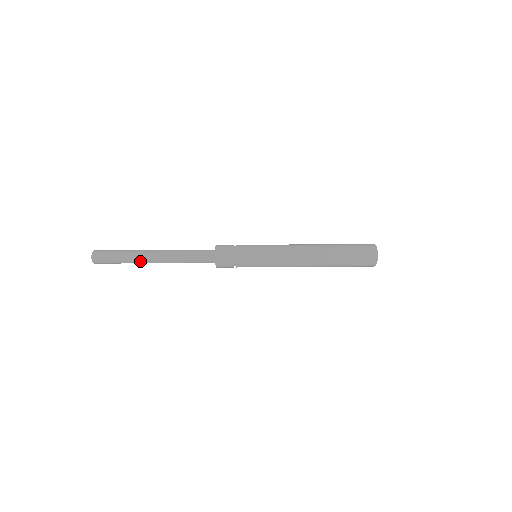
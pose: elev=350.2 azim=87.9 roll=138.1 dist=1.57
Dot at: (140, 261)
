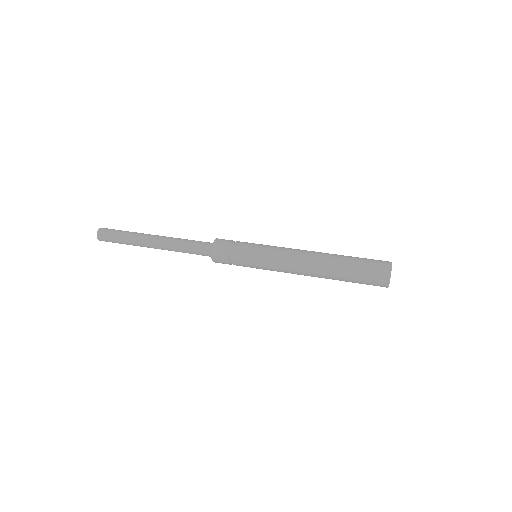
Dot at: (140, 241)
